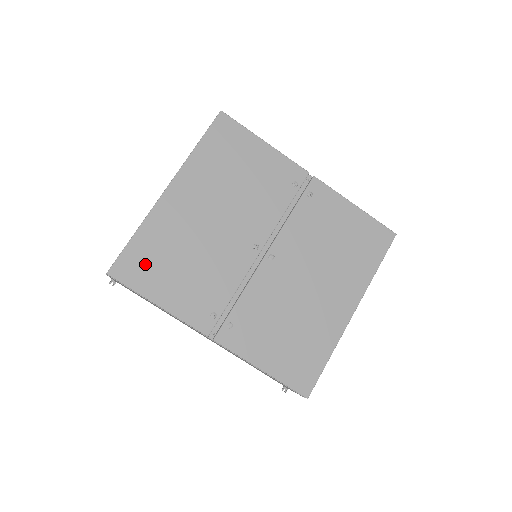
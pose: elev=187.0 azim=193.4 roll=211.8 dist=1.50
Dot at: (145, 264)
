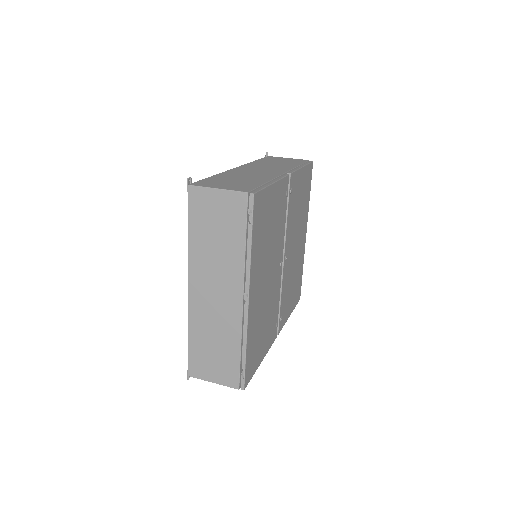
Dot at: (254, 356)
